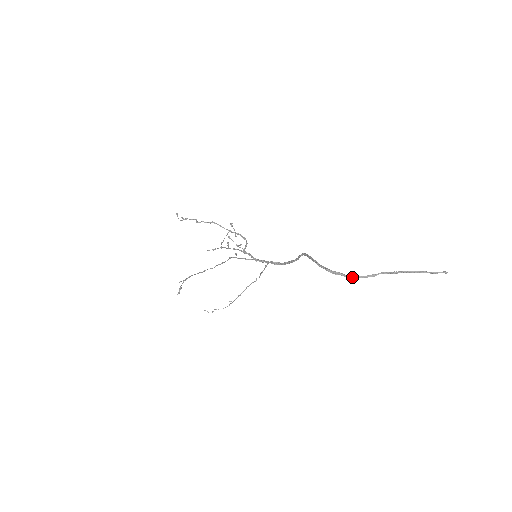
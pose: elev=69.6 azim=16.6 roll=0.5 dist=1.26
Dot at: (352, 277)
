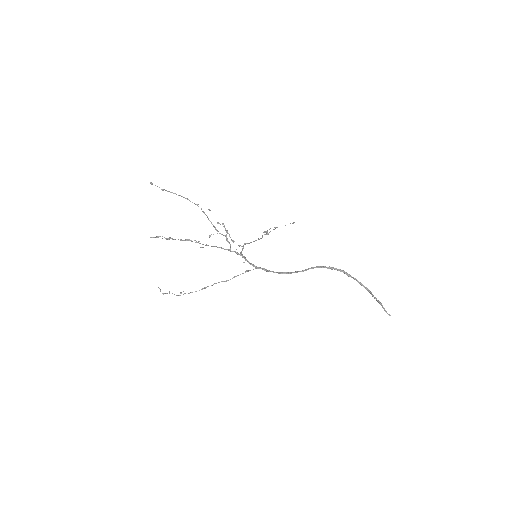
Dot at: (368, 290)
